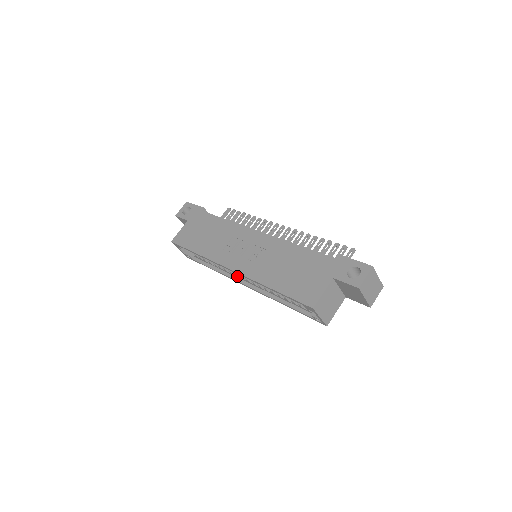
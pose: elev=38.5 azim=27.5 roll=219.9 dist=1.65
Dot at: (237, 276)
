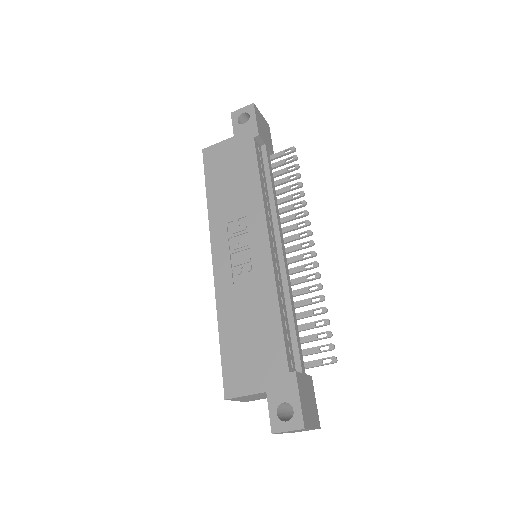
Dot at: occluded
